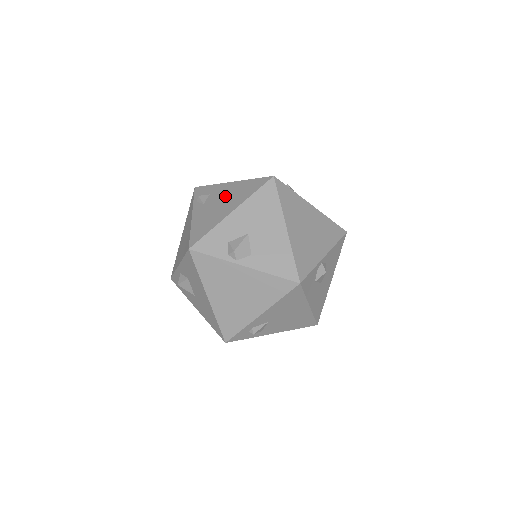
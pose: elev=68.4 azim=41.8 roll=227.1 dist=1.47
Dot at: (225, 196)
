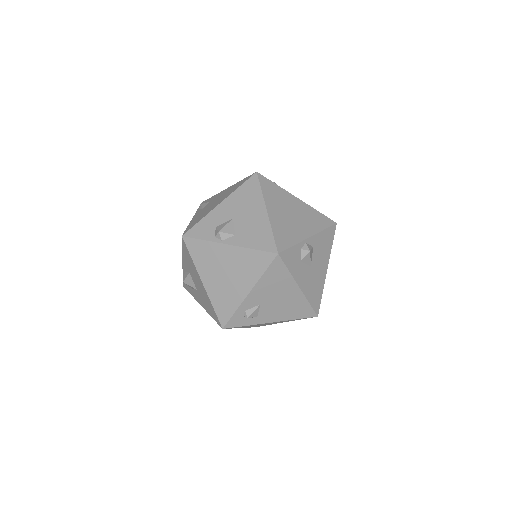
Dot at: (219, 197)
